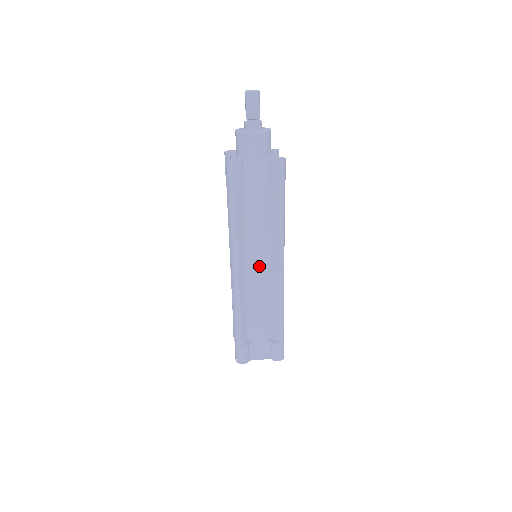
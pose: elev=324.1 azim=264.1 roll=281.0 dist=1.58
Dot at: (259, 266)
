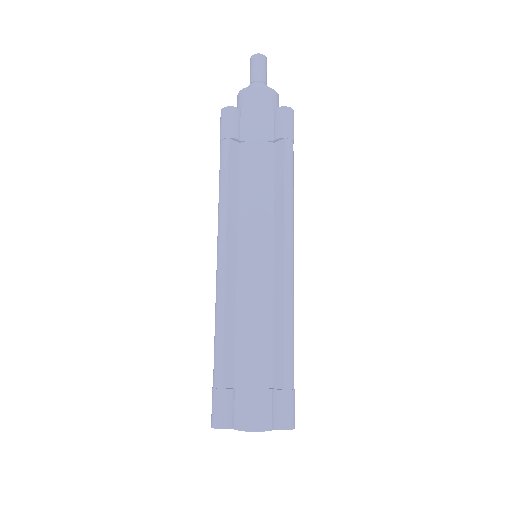
Dot at: (256, 251)
